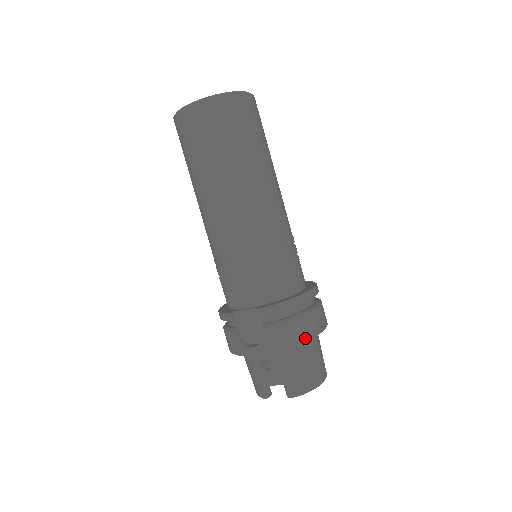
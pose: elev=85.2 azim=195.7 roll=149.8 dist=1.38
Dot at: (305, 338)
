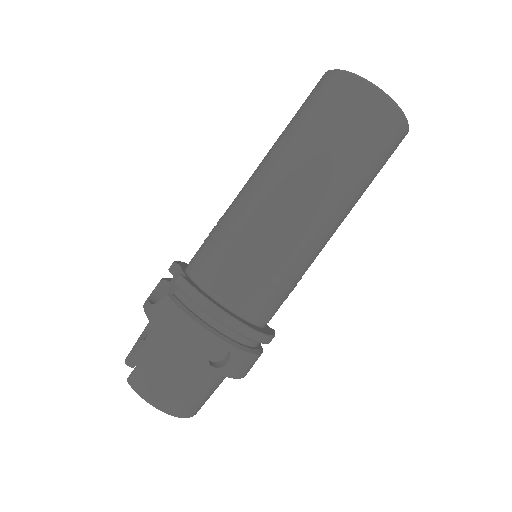
Dot at: (181, 346)
